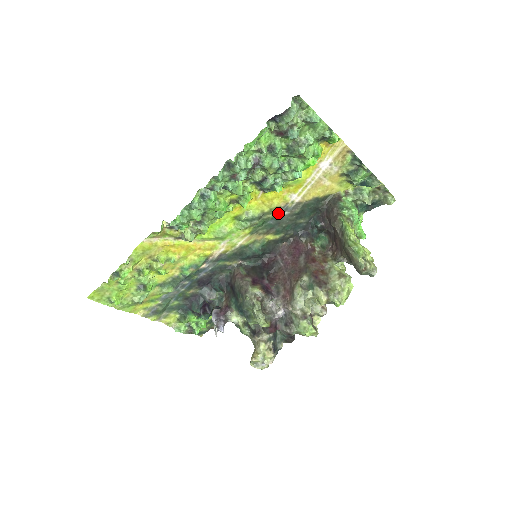
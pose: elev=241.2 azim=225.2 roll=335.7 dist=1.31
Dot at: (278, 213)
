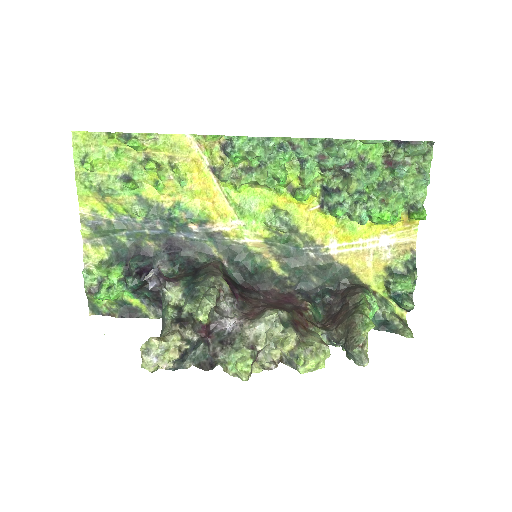
Dot at: (306, 246)
